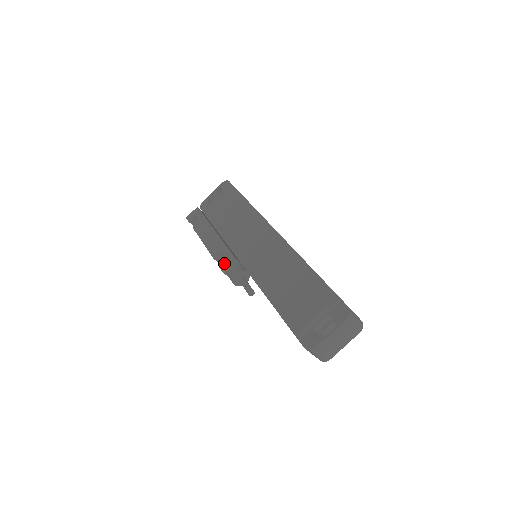
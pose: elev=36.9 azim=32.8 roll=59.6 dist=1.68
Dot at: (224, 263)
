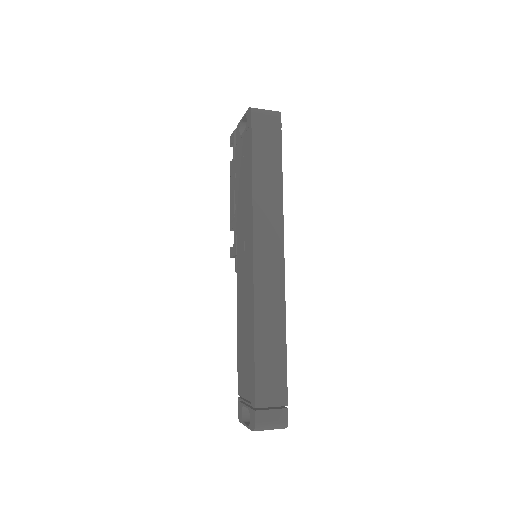
Dot at: (232, 249)
